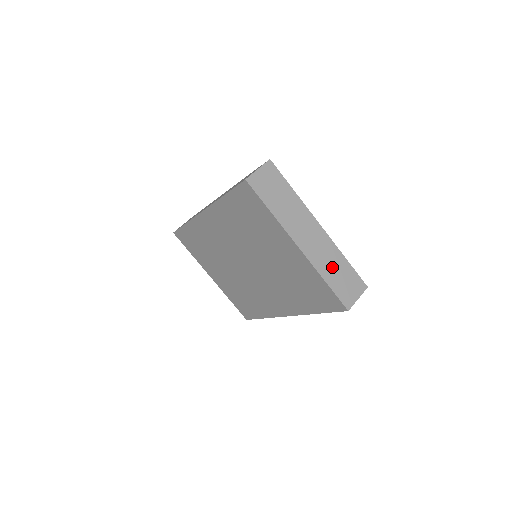
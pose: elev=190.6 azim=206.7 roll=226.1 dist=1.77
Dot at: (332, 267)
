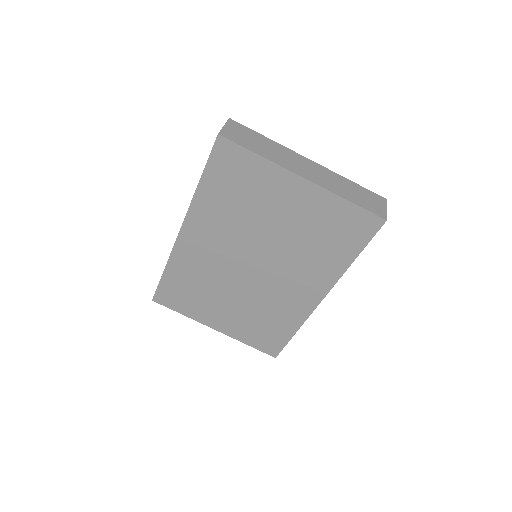
Dot at: (345, 189)
